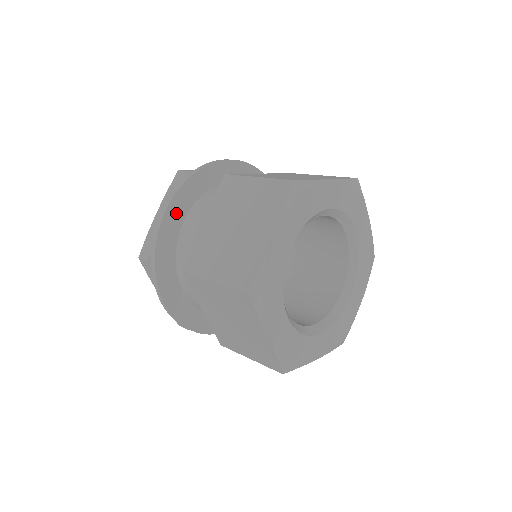
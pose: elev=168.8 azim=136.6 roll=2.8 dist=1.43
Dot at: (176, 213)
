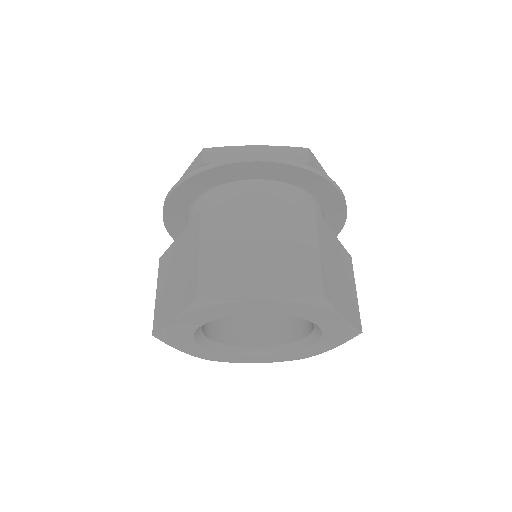
Dot at: (182, 197)
